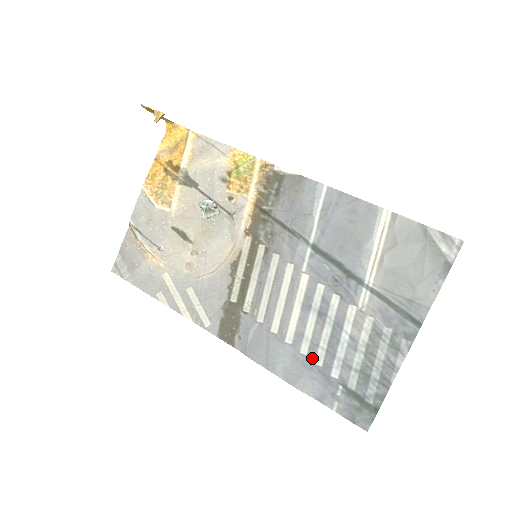
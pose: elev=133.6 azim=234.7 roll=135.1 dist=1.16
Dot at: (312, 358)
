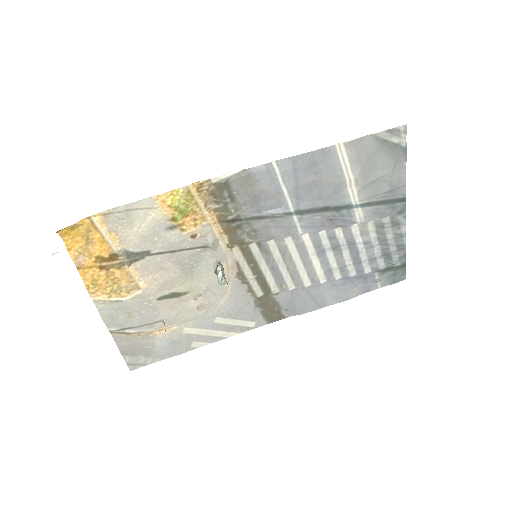
Dot at: (347, 276)
